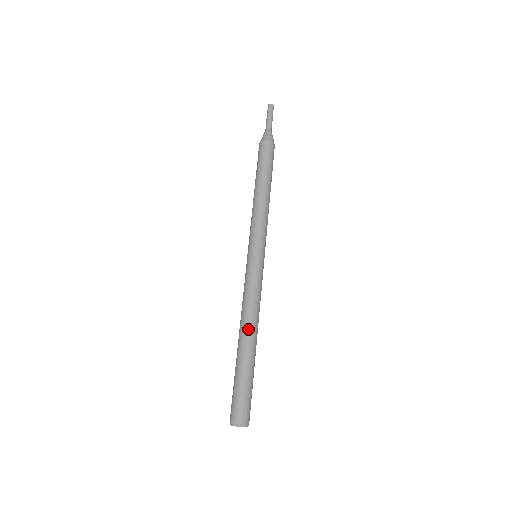
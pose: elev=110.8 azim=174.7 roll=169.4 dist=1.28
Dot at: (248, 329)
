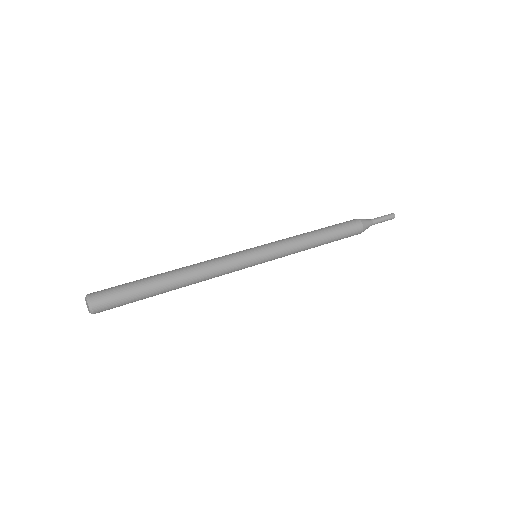
Dot at: (183, 268)
